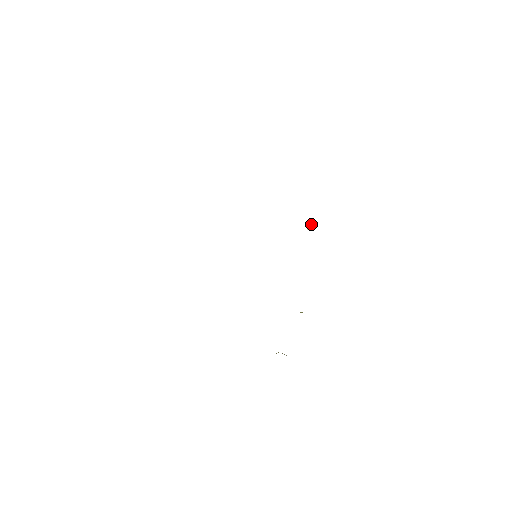
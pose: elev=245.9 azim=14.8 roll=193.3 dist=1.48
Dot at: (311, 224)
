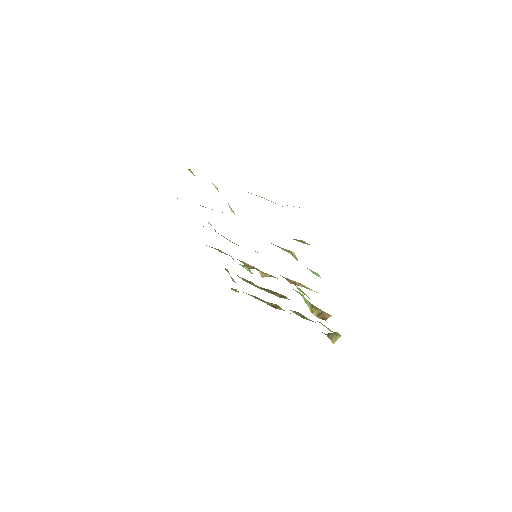
Dot at: occluded
